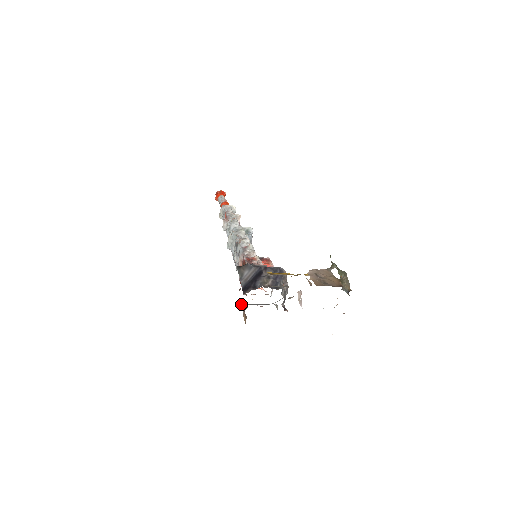
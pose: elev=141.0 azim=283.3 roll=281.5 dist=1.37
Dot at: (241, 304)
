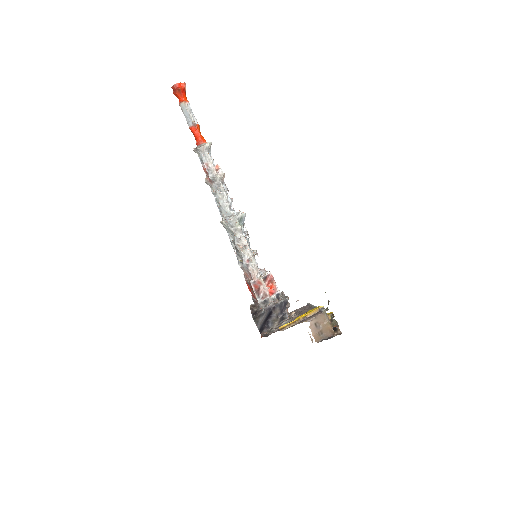
Dot at: occluded
